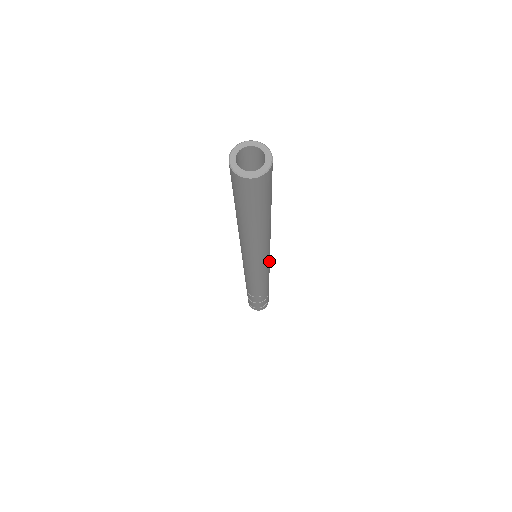
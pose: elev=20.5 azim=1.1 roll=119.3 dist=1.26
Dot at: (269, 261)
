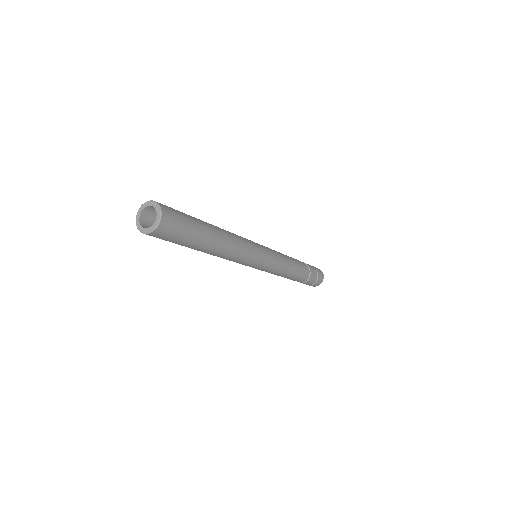
Dot at: (266, 264)
